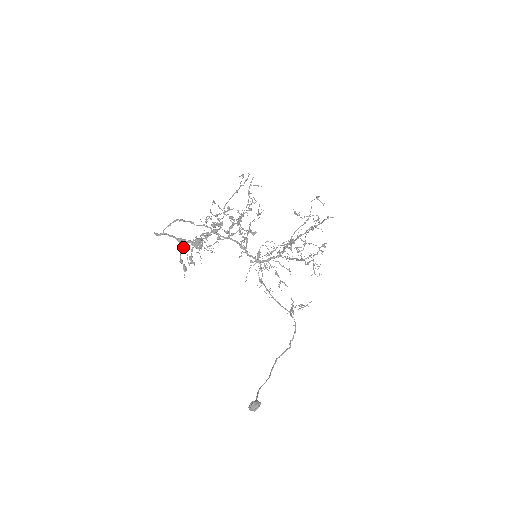
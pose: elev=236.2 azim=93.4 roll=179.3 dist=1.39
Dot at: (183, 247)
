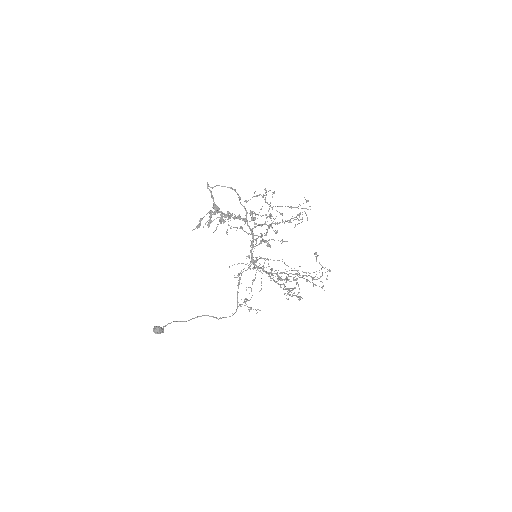
Dot at: (212, 212)
